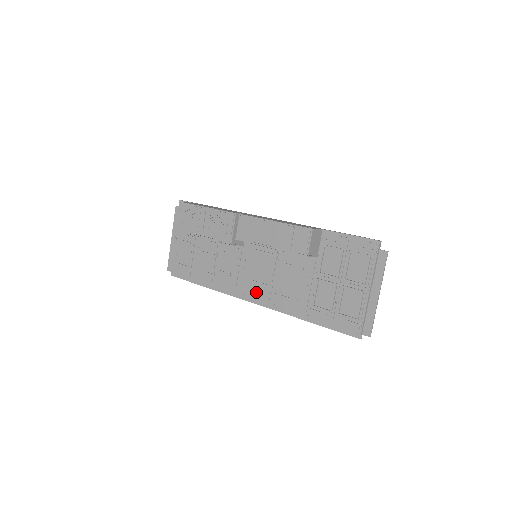
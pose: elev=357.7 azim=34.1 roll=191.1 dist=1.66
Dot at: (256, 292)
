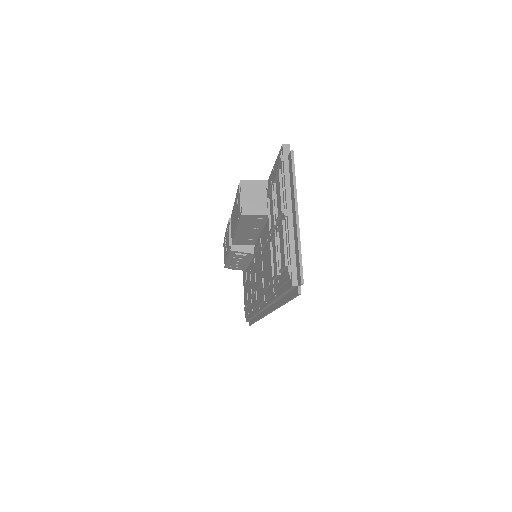
Dot at: (260, 298)
